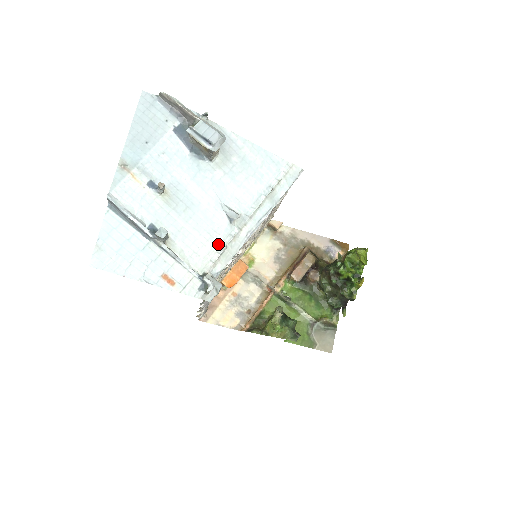
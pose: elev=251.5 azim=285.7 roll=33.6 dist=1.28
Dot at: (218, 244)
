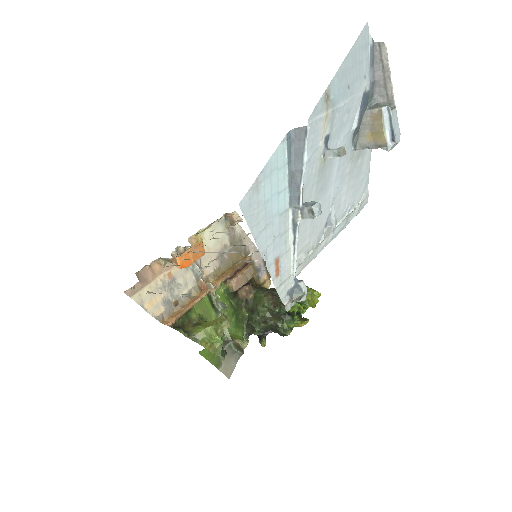
Dot at: (310, 244)
